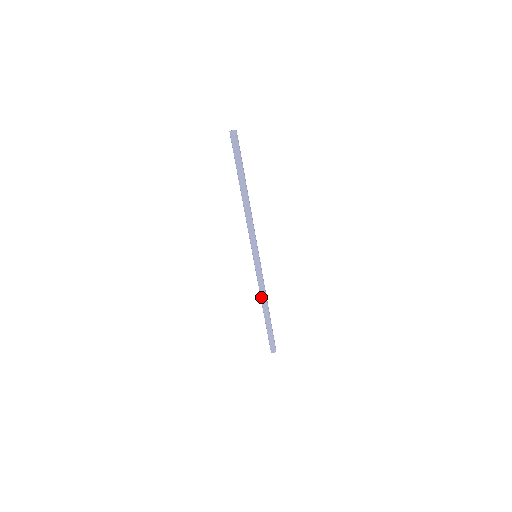
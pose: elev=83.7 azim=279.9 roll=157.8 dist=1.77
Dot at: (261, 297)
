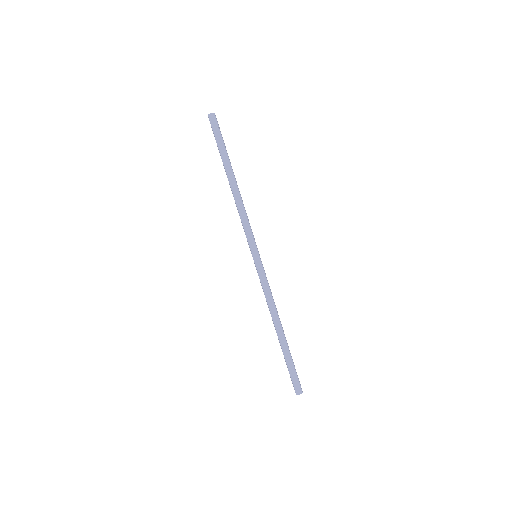
Dot at: (270, 311)
